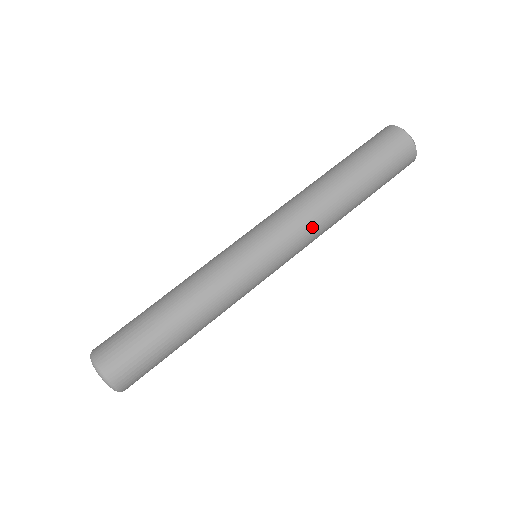
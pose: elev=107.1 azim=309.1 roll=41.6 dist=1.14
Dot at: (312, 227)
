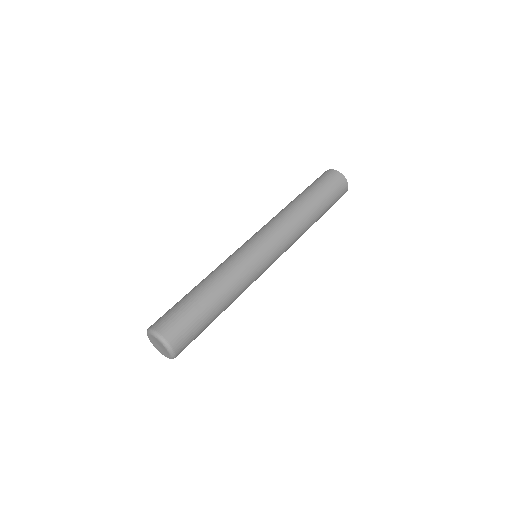
Dot at: (286, 224)
